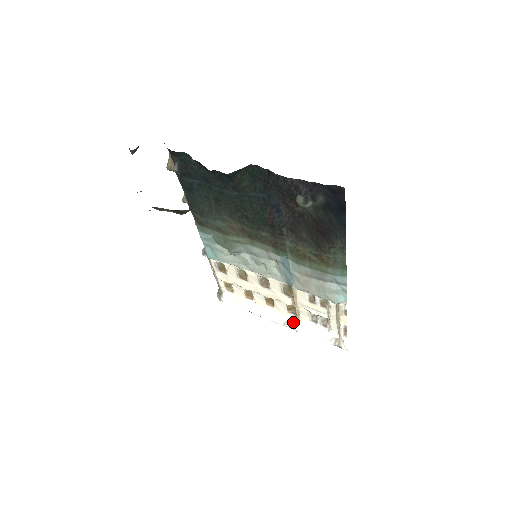
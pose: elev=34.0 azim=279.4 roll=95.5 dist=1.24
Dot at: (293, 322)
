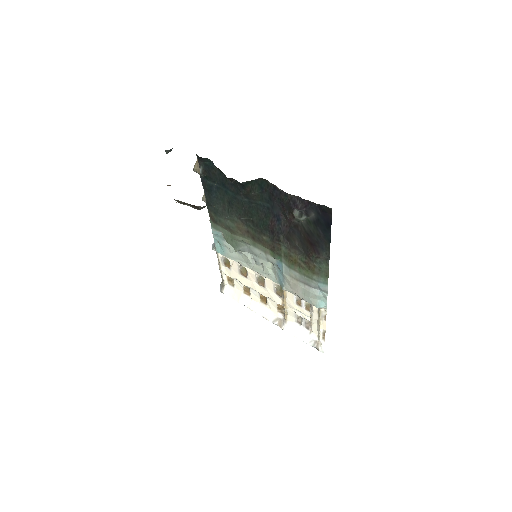
Dot at: (281, 321)
